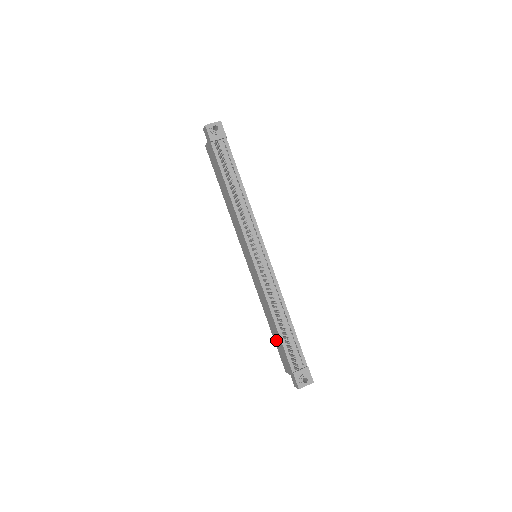
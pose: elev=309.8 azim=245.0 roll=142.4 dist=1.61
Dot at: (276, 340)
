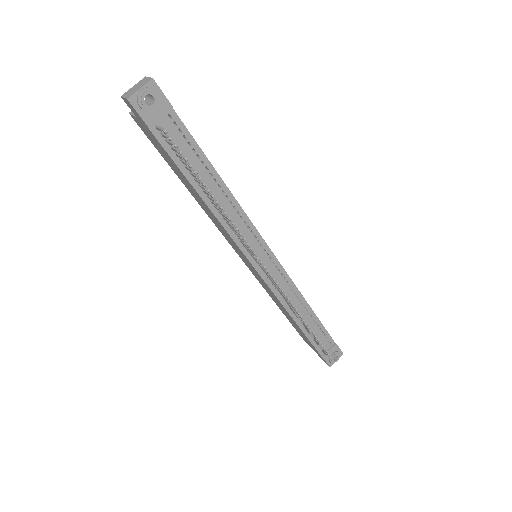
Dot at: (294, 326)
